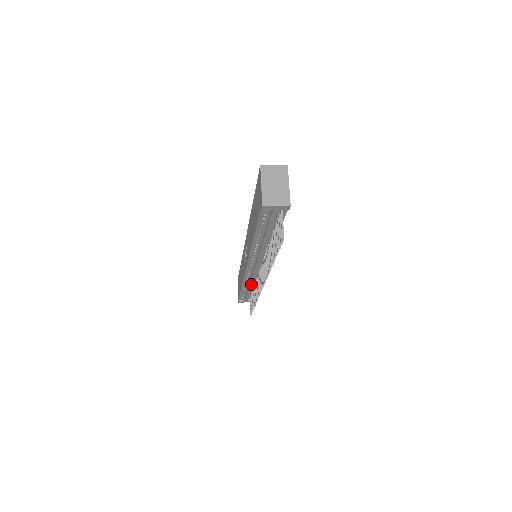
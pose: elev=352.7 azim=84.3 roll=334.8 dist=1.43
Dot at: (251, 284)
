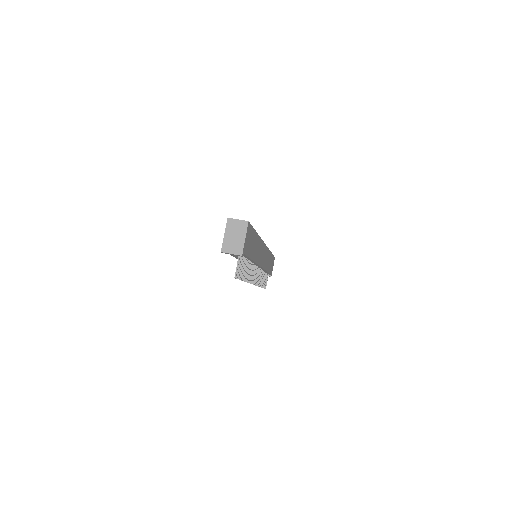
Dot at: occluded
